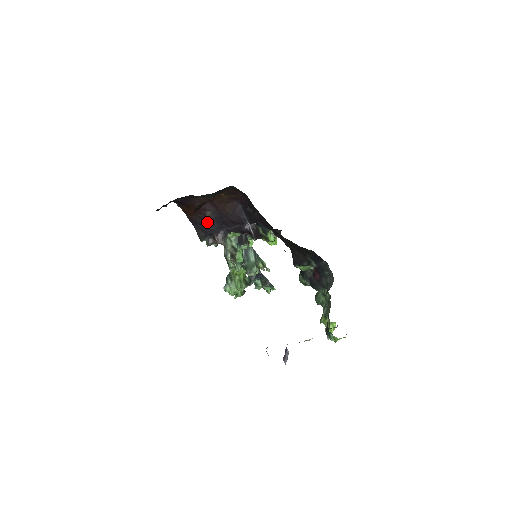
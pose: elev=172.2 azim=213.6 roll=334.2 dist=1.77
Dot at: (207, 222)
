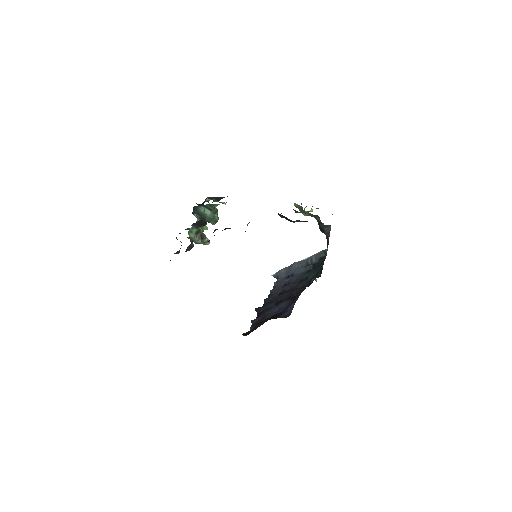
Dot at: occluded
